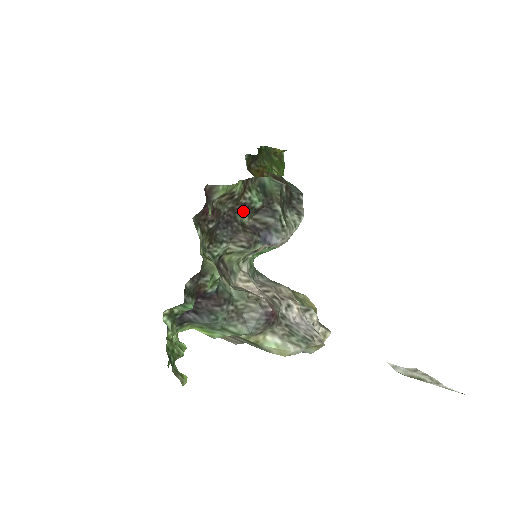
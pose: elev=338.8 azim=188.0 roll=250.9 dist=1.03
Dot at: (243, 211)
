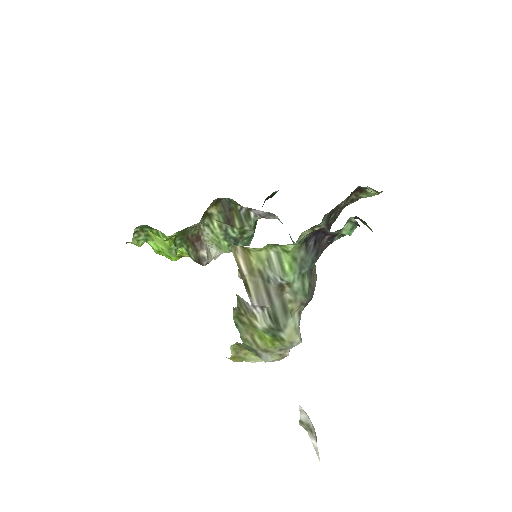
Dot at: (334, 216)
